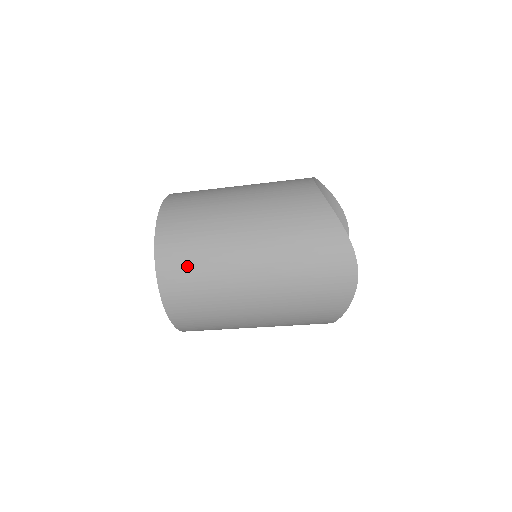
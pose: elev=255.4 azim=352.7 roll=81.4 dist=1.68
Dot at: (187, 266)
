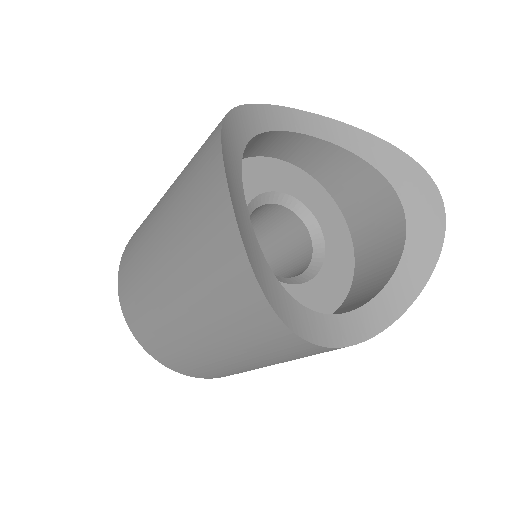
Dot at: (129, 263)
